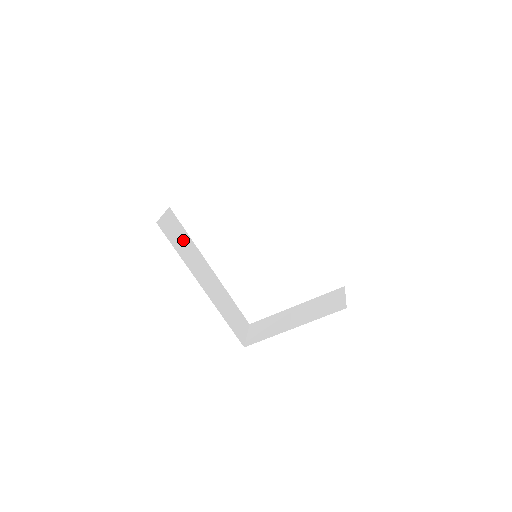
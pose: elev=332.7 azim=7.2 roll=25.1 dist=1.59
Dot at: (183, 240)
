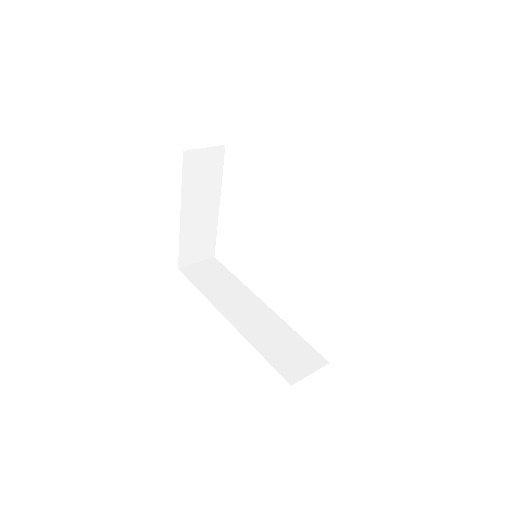
Dot at: (220, 280)
